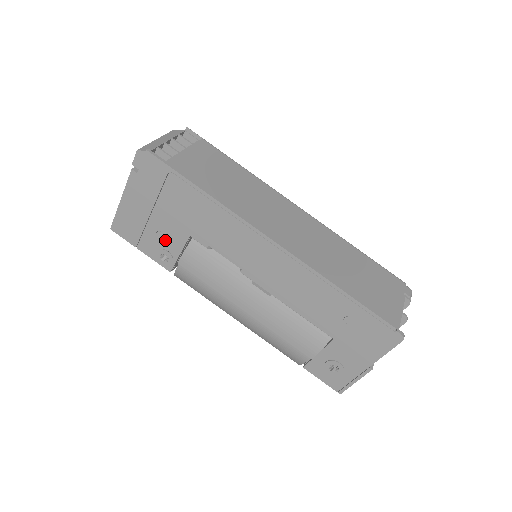
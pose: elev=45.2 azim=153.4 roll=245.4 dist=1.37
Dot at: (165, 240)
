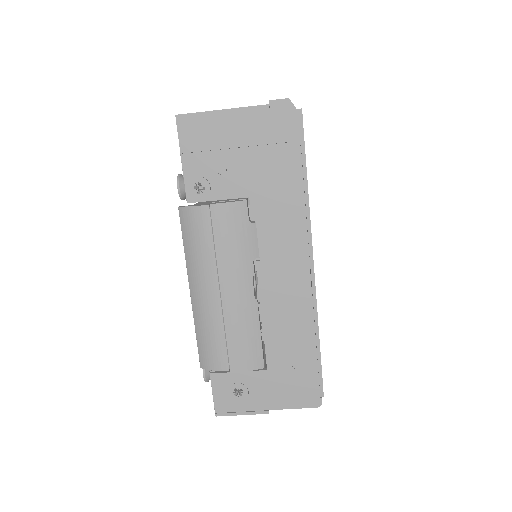
Dot at: (221, 177)
